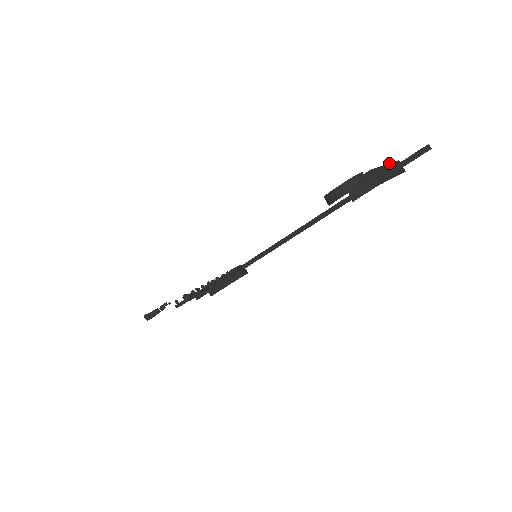
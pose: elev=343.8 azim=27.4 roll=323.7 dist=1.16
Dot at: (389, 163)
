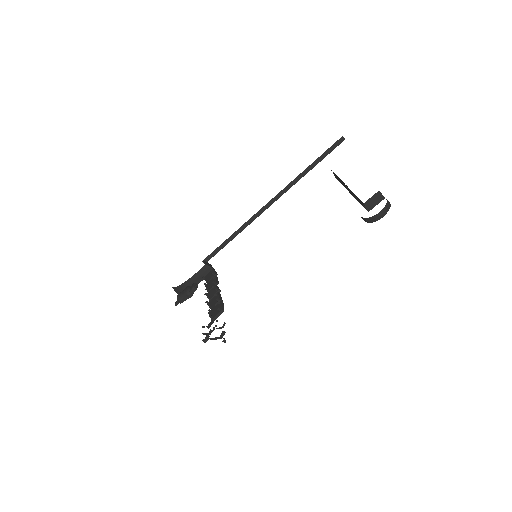
Dot at: occluded
